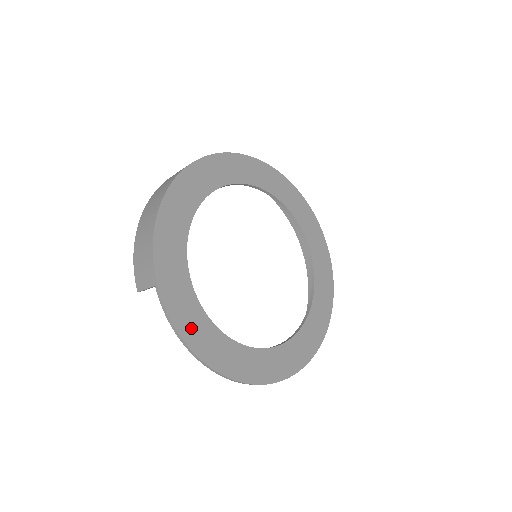
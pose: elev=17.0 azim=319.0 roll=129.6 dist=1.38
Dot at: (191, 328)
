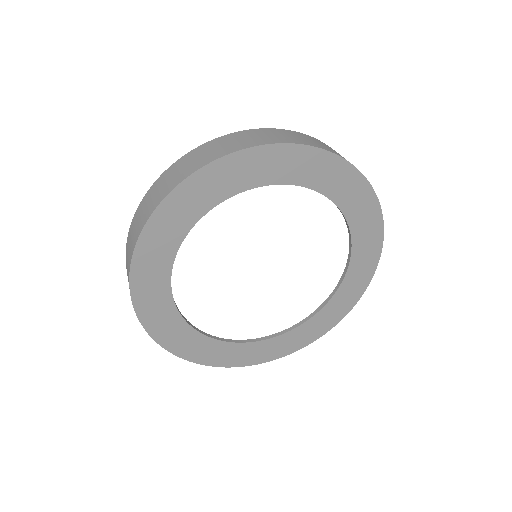
Dot at: (281, 349)
